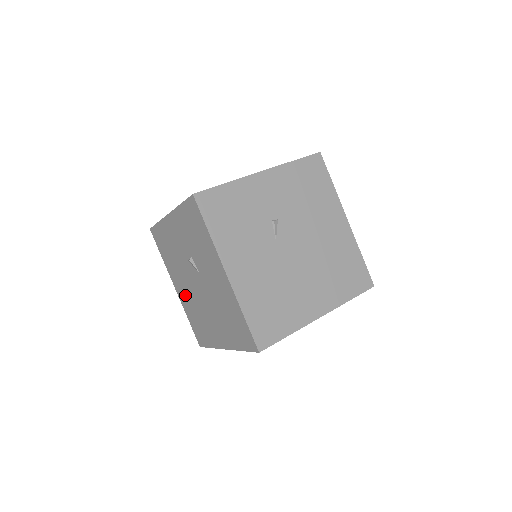
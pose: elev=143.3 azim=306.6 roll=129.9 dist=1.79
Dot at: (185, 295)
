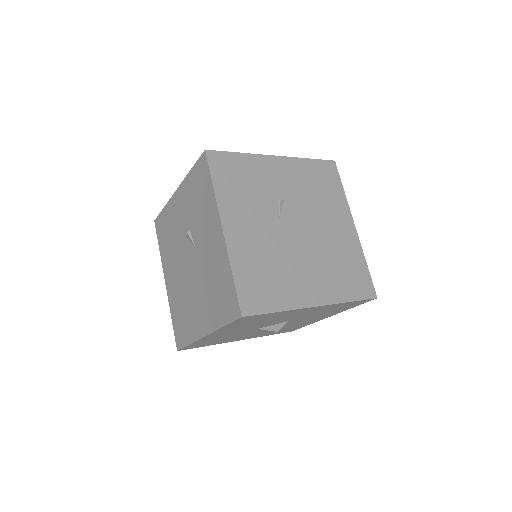
Dot at: (174, 285)
